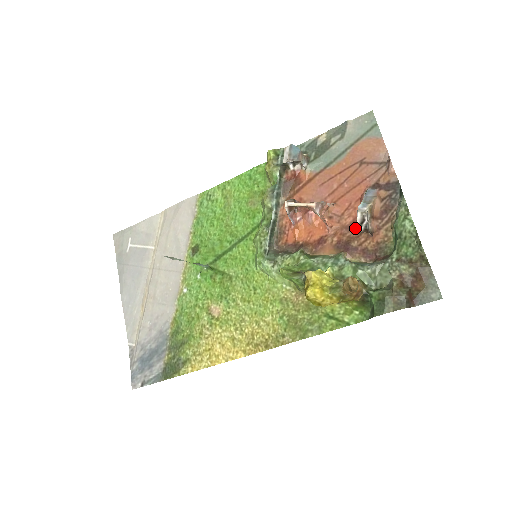
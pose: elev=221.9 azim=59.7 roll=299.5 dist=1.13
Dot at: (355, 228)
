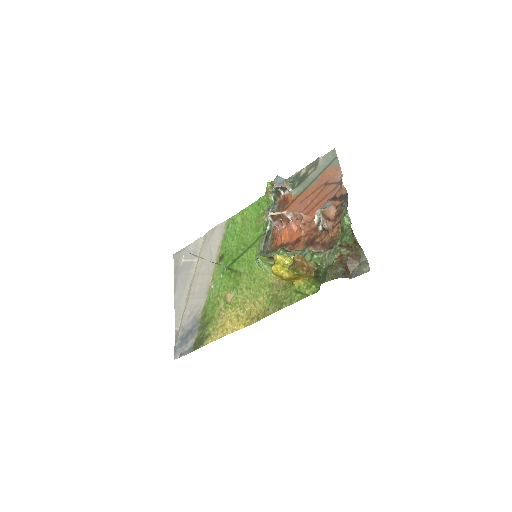
Dot at: occluded
